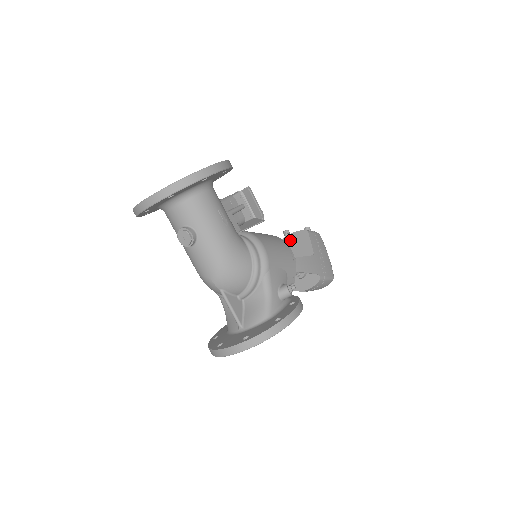
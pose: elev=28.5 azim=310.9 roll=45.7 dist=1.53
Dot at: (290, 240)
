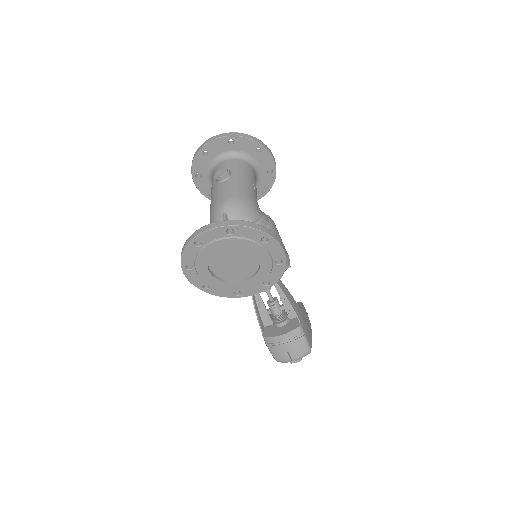
Dot at: occluded
